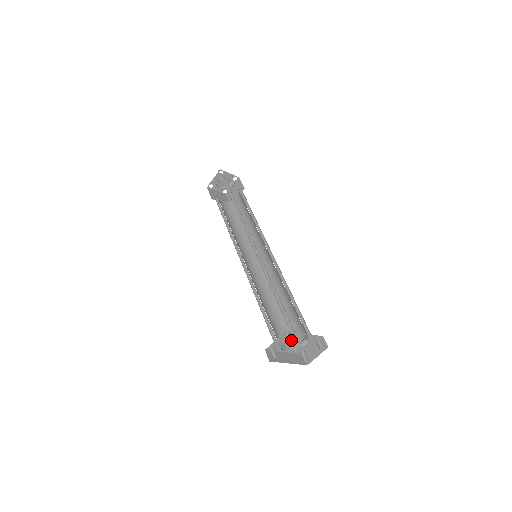
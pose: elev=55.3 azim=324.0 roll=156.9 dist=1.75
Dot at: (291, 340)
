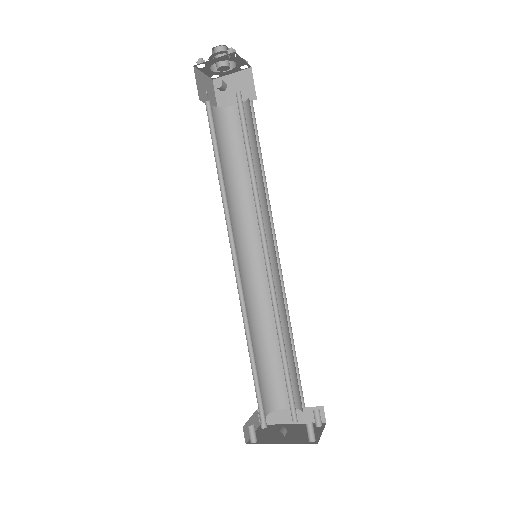
Dot at: (251, 438)
